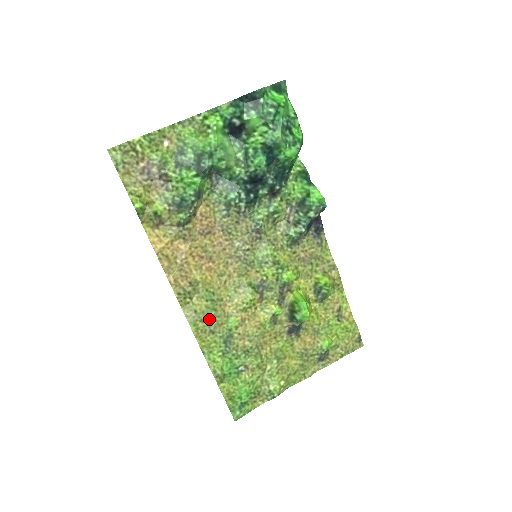
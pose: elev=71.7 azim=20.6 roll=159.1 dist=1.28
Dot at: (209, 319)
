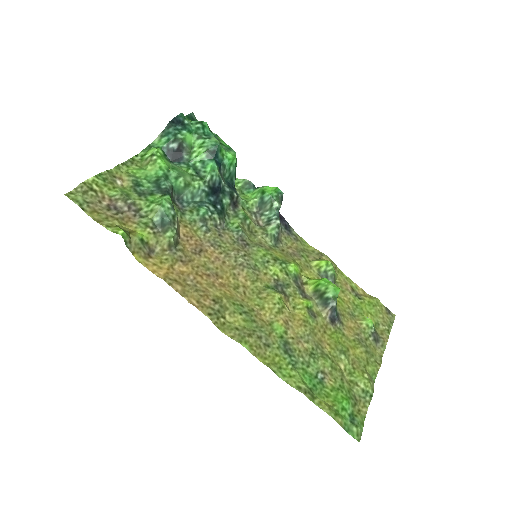
Dot at: (255, 332)
